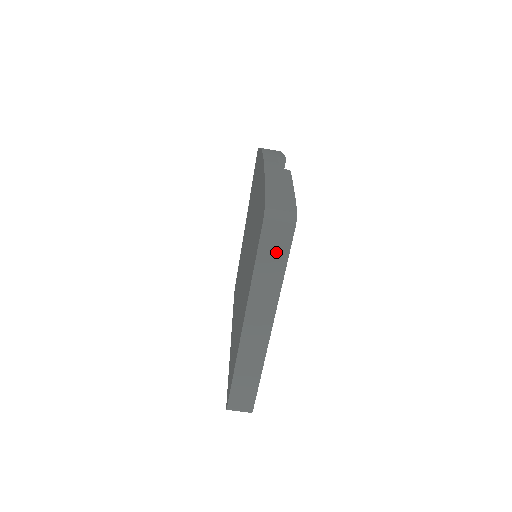
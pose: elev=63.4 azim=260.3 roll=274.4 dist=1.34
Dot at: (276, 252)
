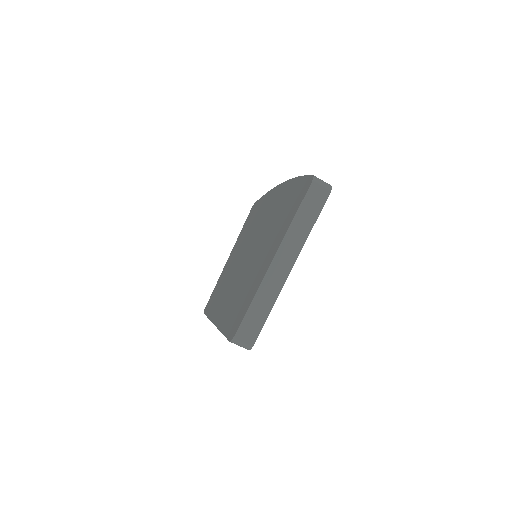
Dot at: (314, 206)
